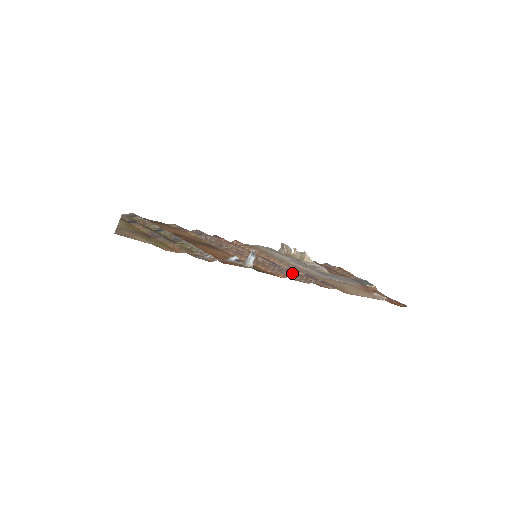
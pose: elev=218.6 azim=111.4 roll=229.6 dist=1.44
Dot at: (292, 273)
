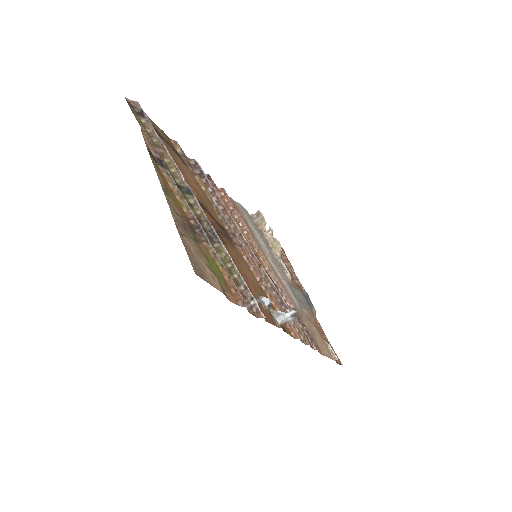
Dot at: occluded
